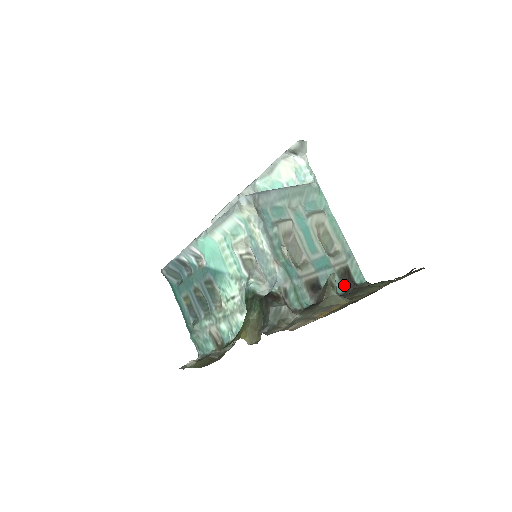
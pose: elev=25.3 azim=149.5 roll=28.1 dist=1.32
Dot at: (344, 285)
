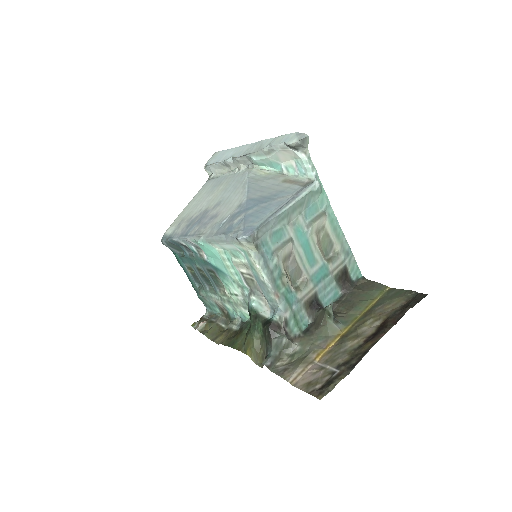
Dot at: (341, 288)
